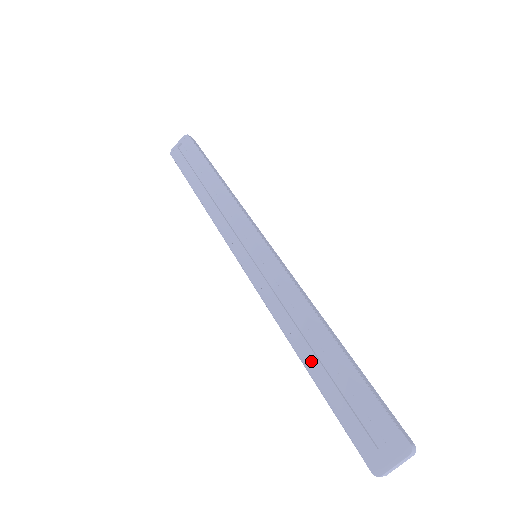
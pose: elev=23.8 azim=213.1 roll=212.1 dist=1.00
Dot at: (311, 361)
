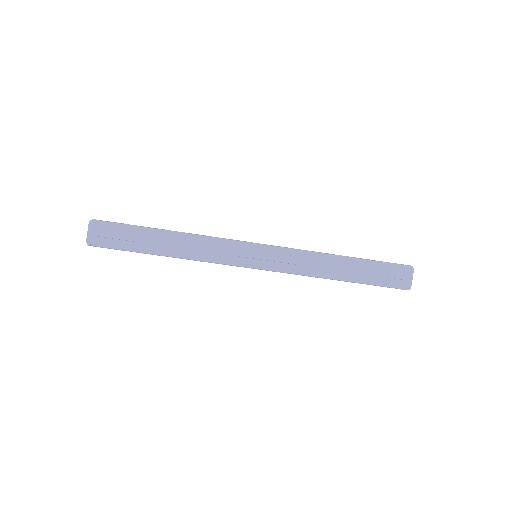
Dot at: (345, 276)
